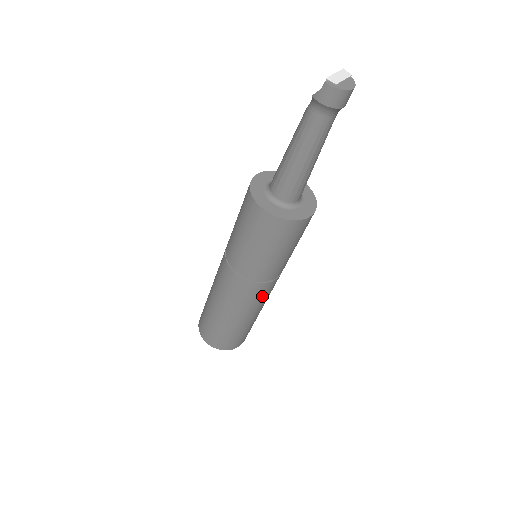
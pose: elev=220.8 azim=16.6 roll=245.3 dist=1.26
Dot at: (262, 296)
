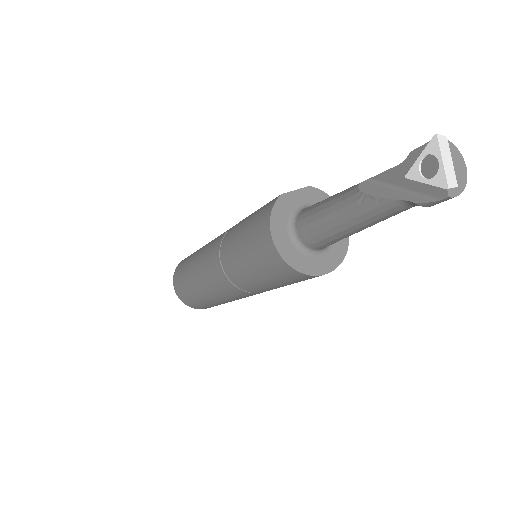
Dot at: occluded
